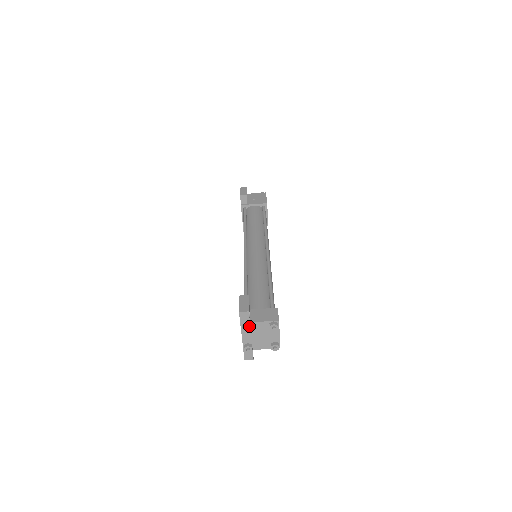
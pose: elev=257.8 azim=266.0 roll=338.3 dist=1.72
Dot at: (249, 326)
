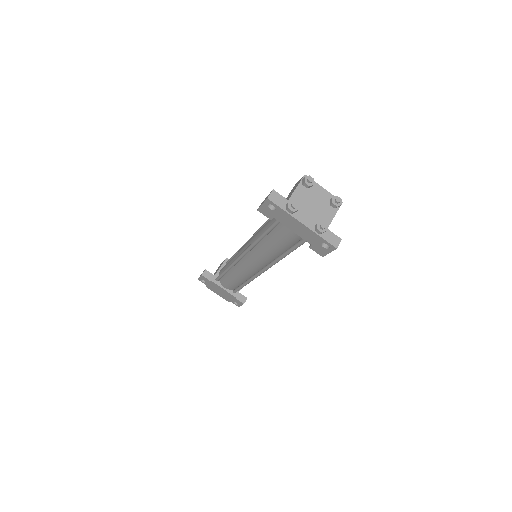
Dot at: (291, 202)
